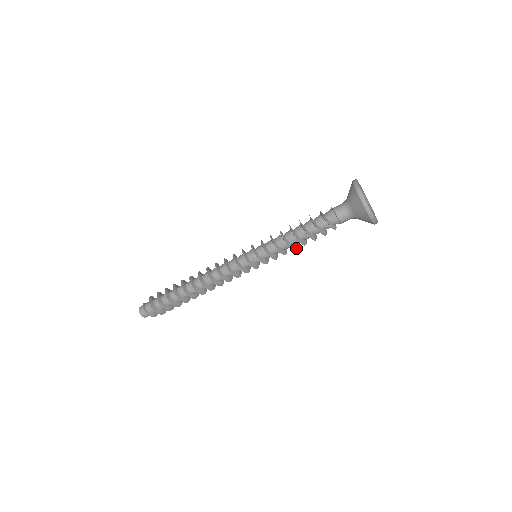
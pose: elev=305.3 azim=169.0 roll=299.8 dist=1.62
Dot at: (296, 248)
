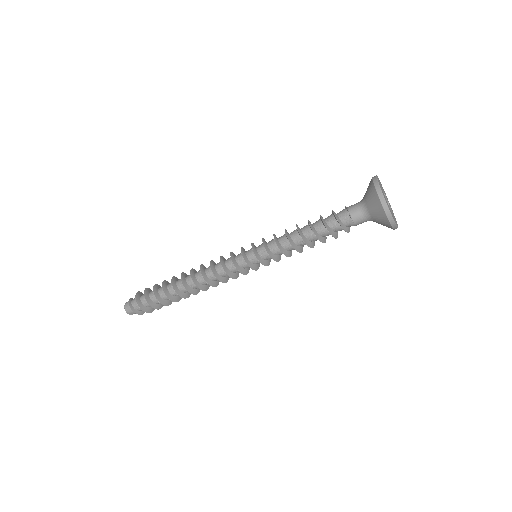
Dot at: (301, 251)
